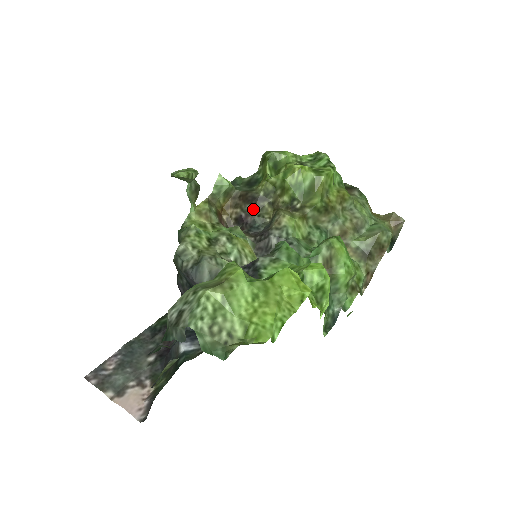
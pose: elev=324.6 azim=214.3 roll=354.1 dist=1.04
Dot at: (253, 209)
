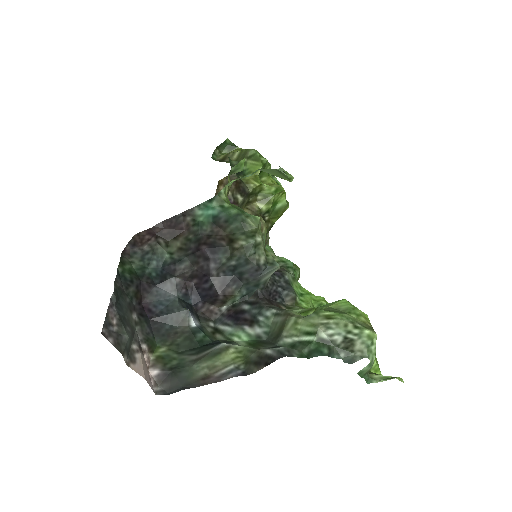
Dot at: (241, 200)
